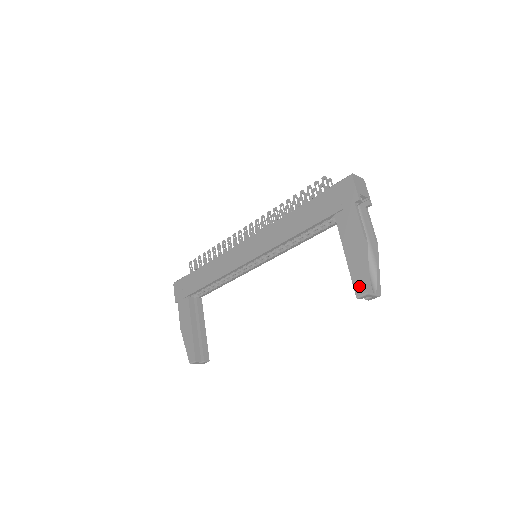
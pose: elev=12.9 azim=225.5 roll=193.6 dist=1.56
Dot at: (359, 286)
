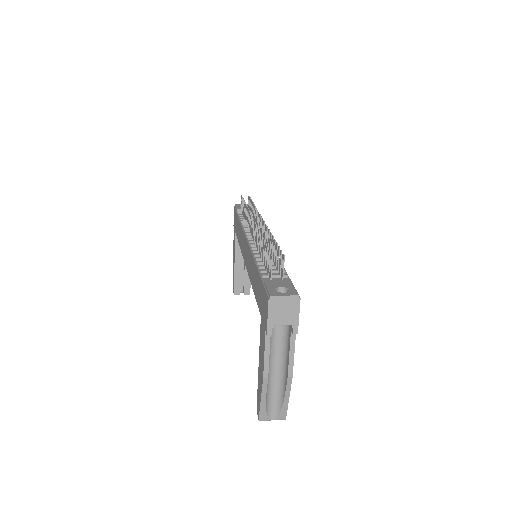
Dot at: (257, 406)
